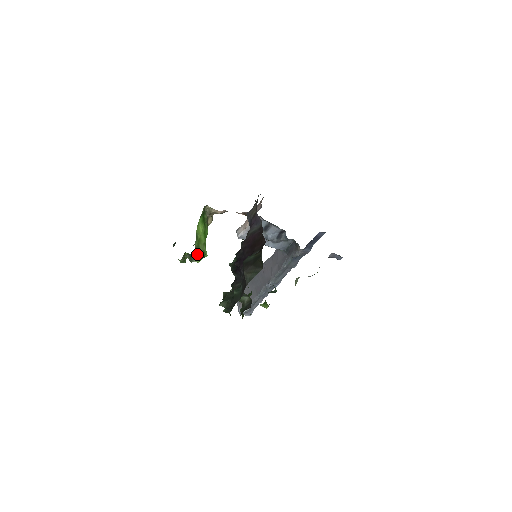
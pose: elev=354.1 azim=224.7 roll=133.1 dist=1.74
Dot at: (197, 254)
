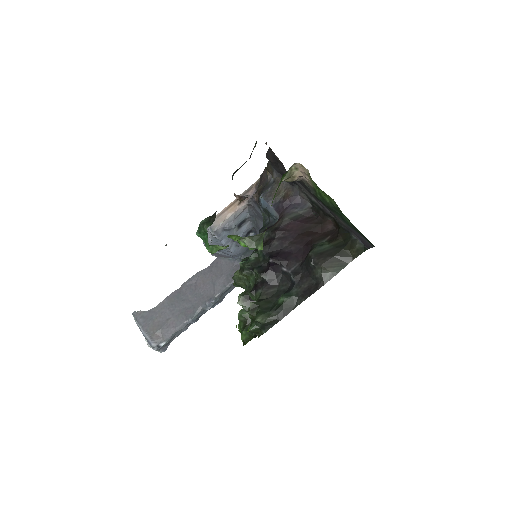
Dot at: (263, 237)
